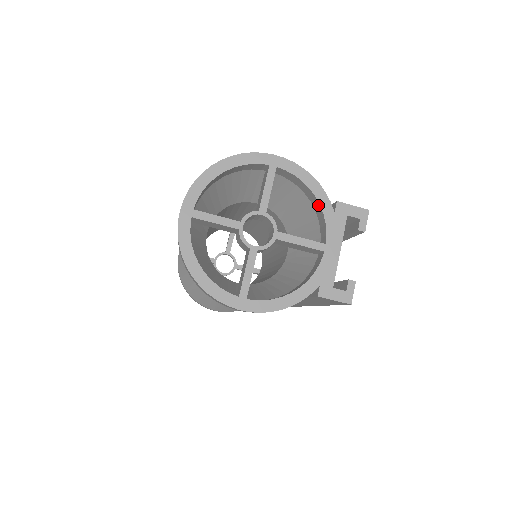
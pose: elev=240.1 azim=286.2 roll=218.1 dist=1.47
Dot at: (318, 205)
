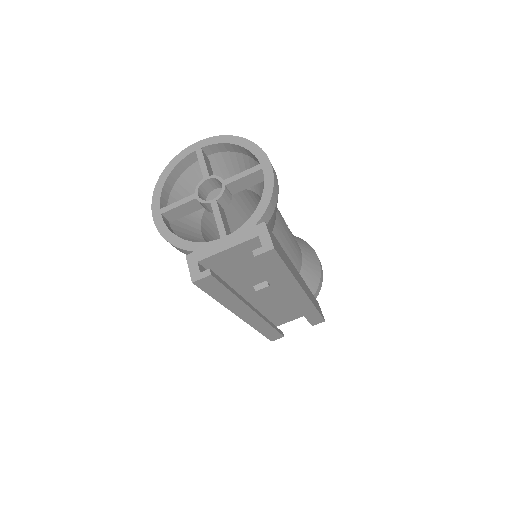
Dot at: (255, 213)
